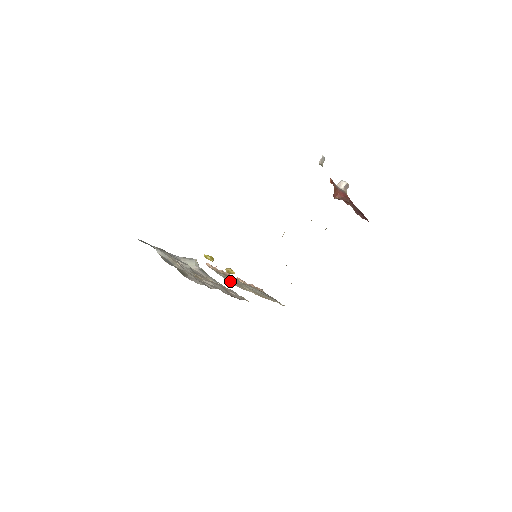
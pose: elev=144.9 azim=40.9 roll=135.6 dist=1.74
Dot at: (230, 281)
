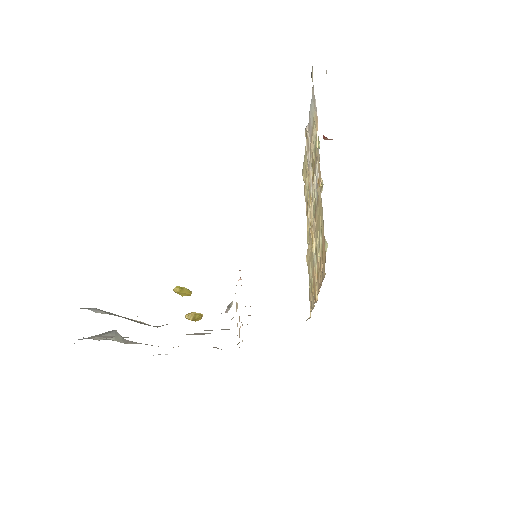
Dot at: occluded
